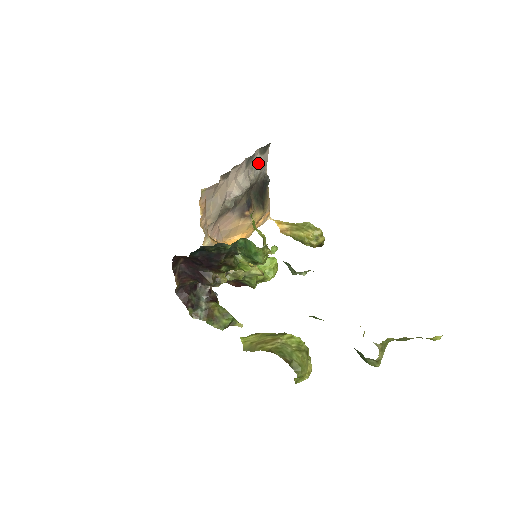
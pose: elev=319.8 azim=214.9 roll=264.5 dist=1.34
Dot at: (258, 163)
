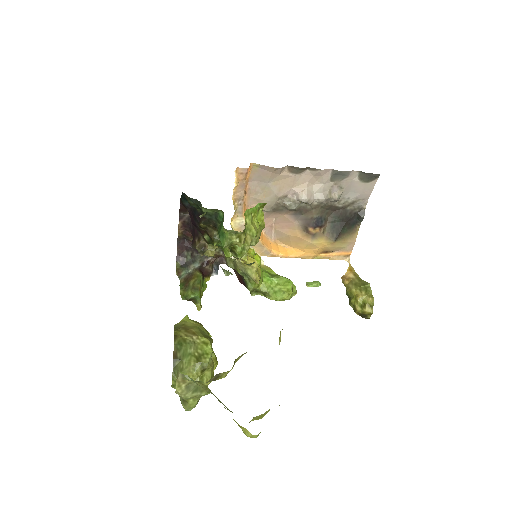
Dot at: (354, 188)
